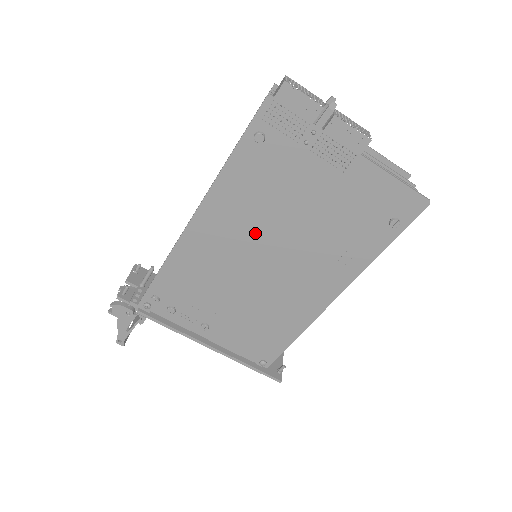
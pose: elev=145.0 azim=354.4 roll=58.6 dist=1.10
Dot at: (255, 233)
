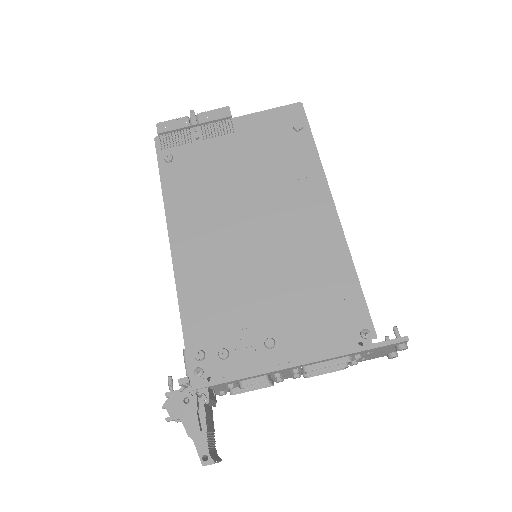
Dot at: (223, 215)
